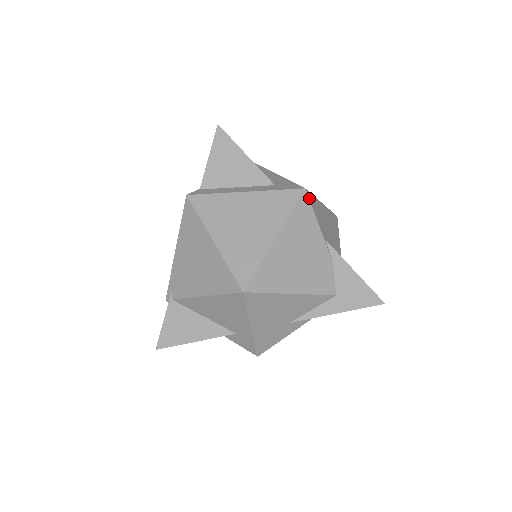
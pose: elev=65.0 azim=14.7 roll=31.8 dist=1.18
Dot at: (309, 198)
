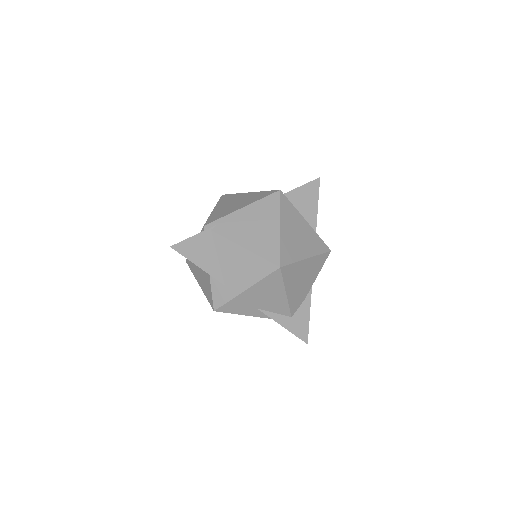
Dot at: (327, 257)
